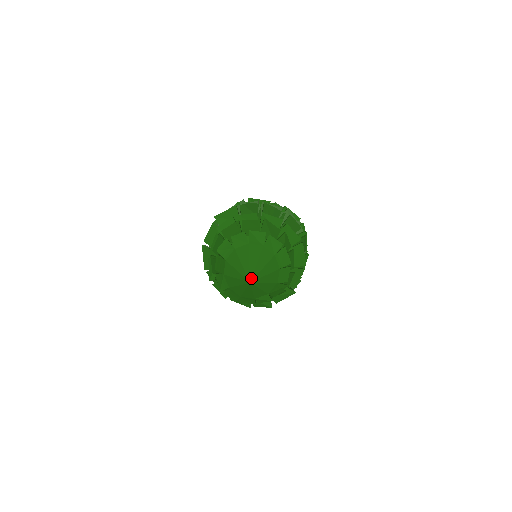
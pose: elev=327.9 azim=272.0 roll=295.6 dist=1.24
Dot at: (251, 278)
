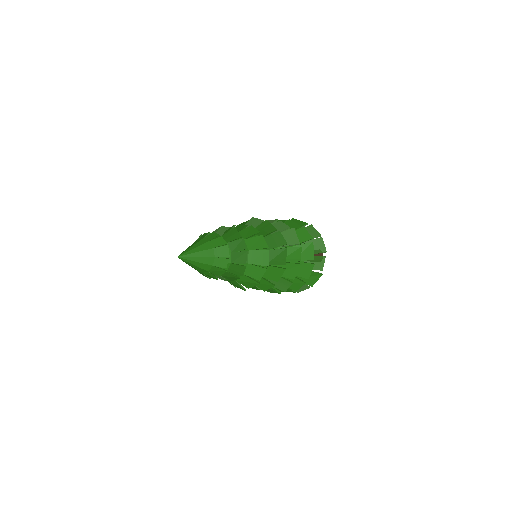
Dot at: (180, 255)
